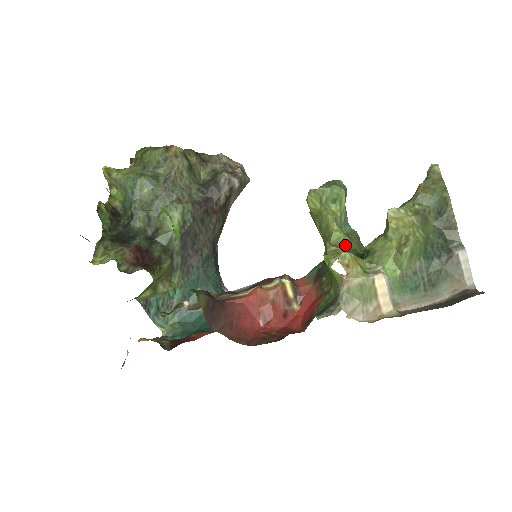
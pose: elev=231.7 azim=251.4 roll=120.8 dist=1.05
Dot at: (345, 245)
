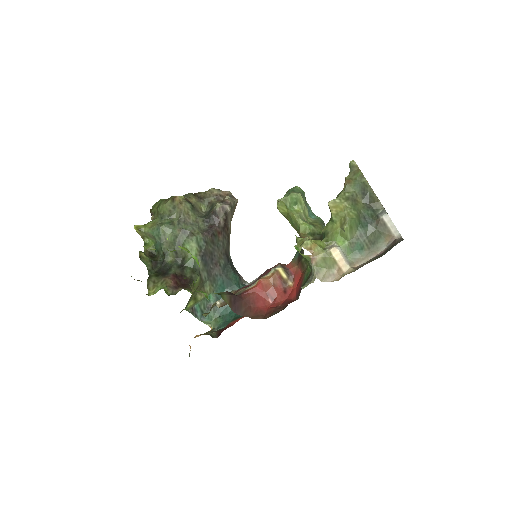
Dot at: (311, 232)
